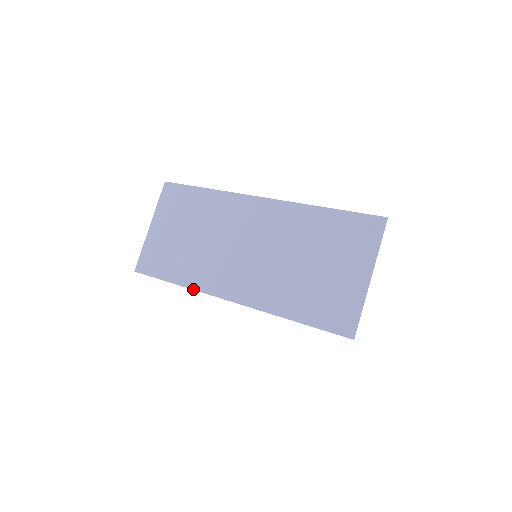
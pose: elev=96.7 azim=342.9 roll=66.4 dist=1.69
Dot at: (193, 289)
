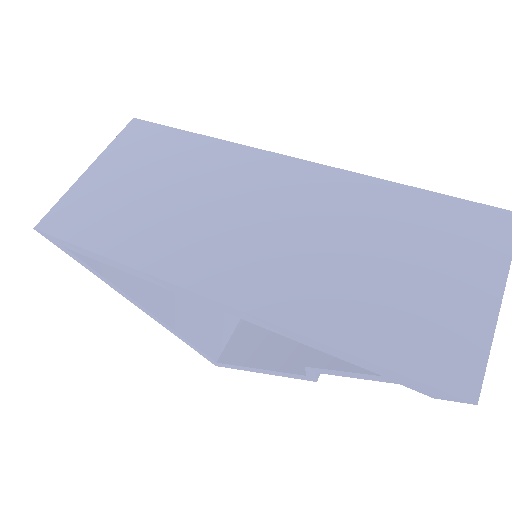
Dot at: (144, 271)
